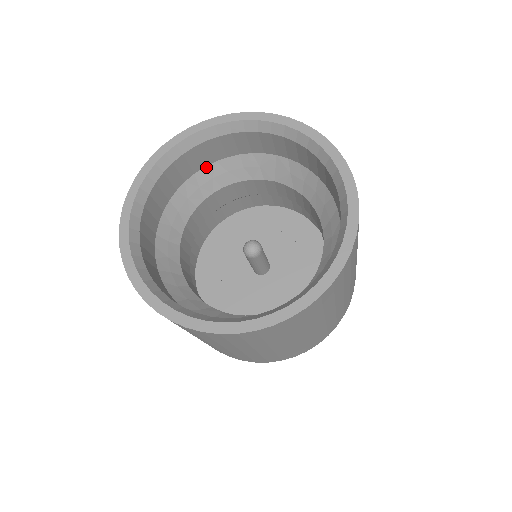
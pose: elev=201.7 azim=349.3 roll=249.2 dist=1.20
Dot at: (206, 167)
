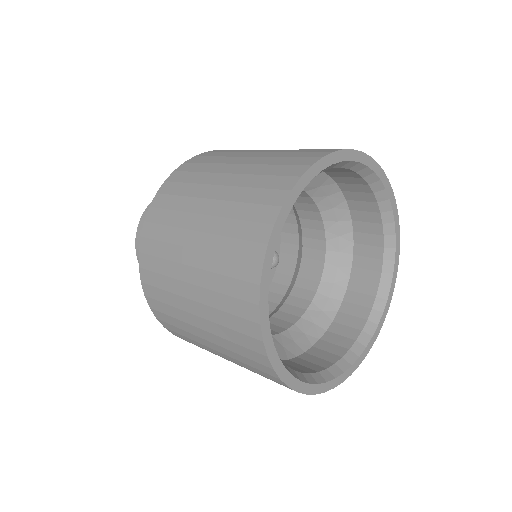
Dot at: occluded
